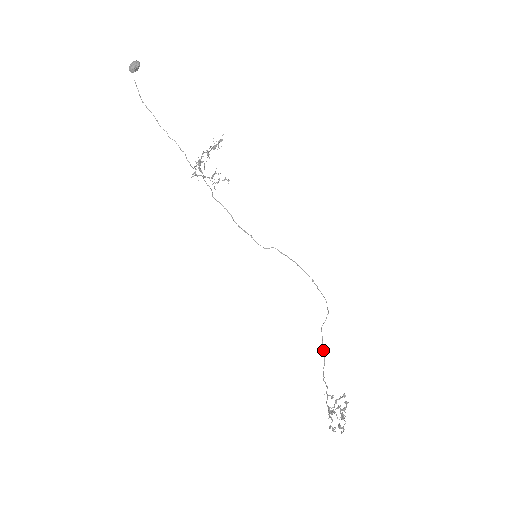
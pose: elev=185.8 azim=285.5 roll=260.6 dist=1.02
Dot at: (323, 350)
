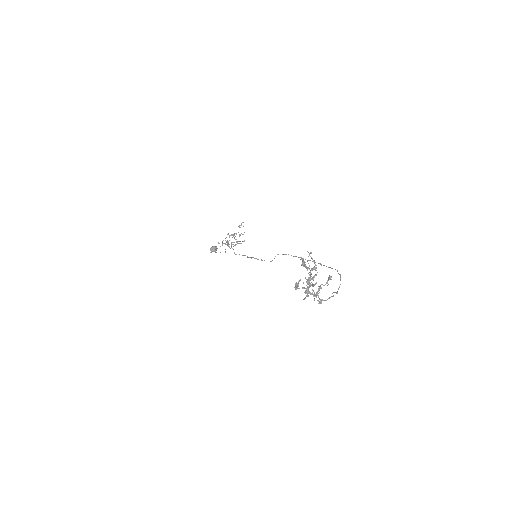
Dot at: (332, 296)
